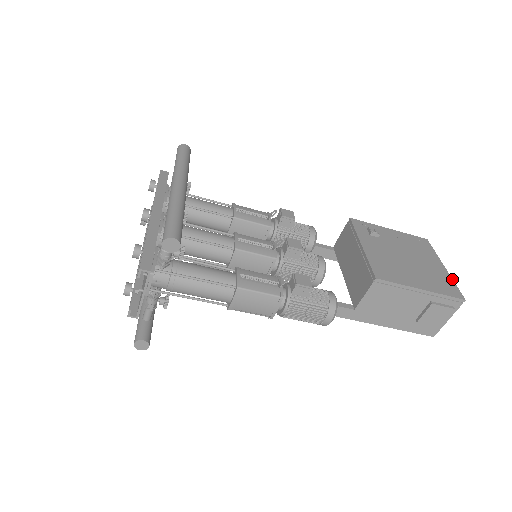
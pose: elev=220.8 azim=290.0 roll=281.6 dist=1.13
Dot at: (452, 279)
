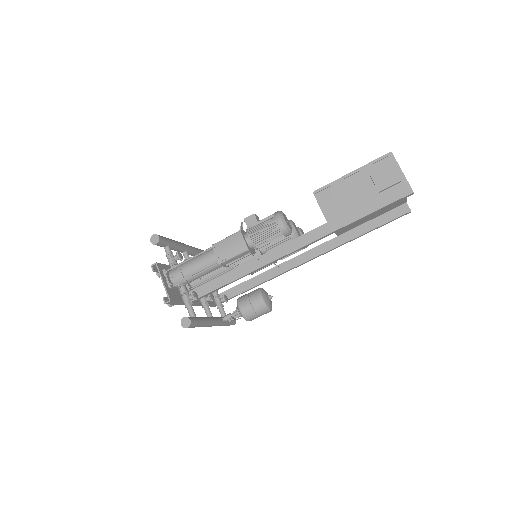
Dot at: occluded
